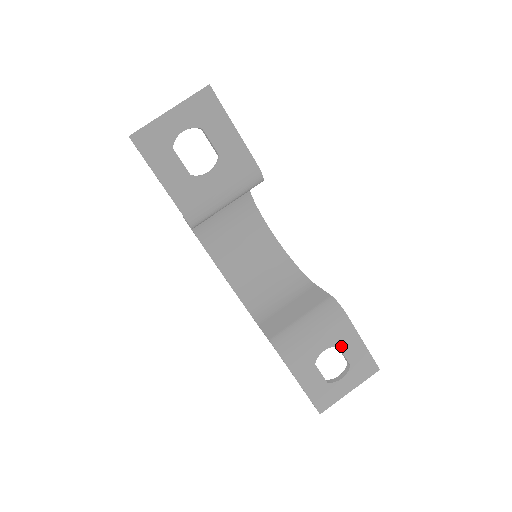
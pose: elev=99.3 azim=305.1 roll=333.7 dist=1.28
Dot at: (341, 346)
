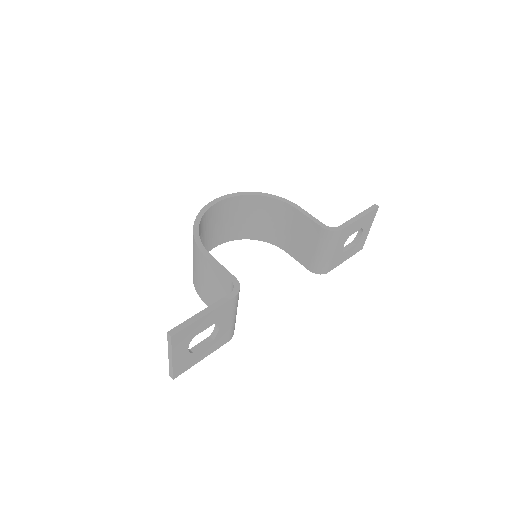
Dot at: (350, 234)
